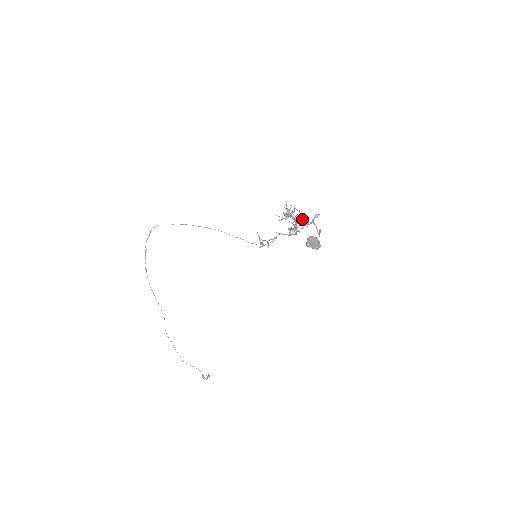
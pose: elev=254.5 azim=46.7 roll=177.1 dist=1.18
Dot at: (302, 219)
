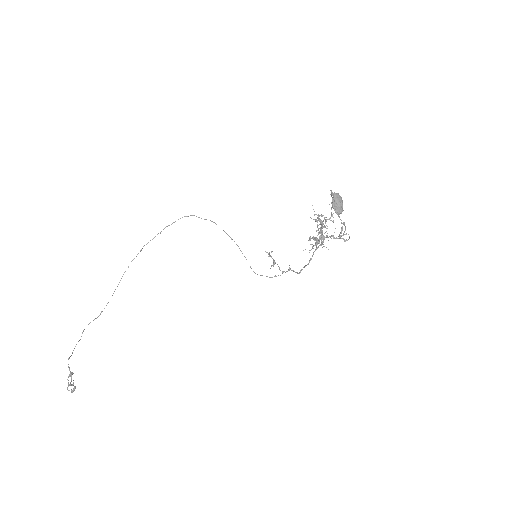
Dot at: occluded
